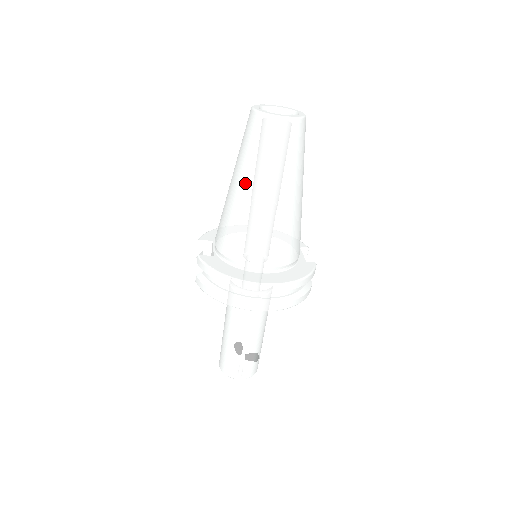
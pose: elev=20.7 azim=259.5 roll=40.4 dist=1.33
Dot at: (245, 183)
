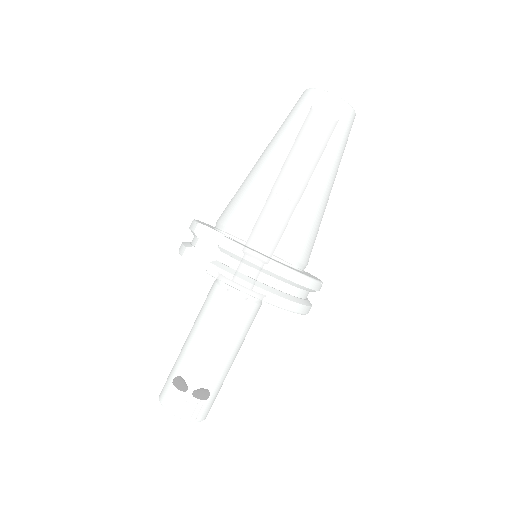
Dot at: (302, 161)
